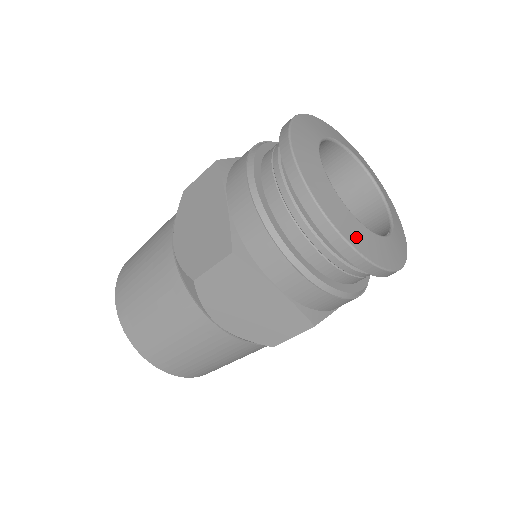
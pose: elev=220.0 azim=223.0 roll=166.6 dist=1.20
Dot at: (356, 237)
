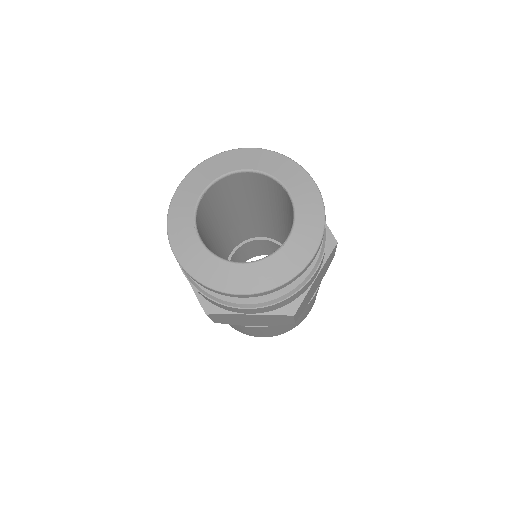
Dot at: (186, 253)
